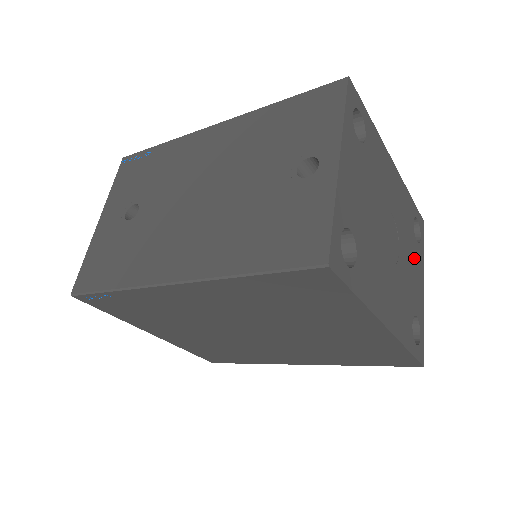
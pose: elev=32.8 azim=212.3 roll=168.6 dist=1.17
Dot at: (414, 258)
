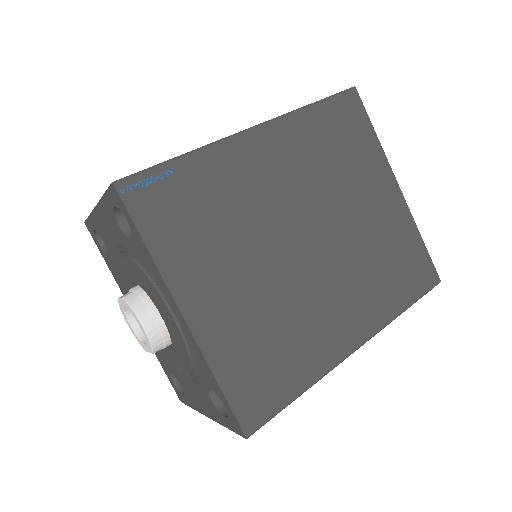
Dot at: occluded
